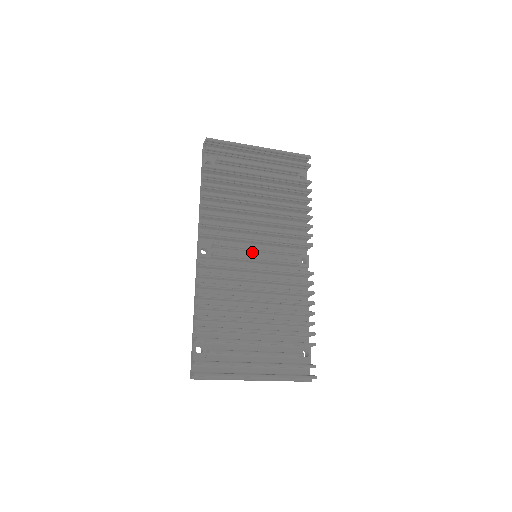
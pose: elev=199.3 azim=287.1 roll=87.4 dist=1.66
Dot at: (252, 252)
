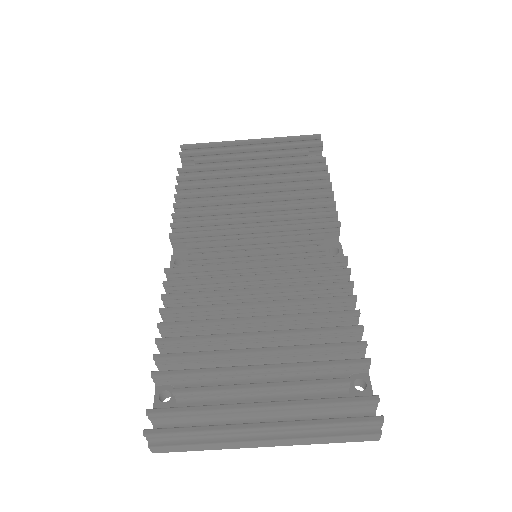
Dot at: occluded
